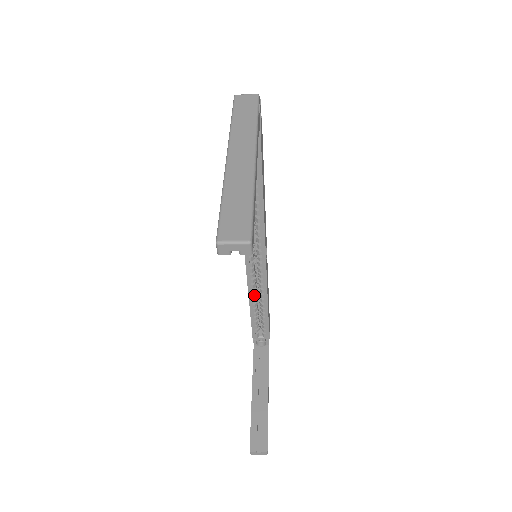
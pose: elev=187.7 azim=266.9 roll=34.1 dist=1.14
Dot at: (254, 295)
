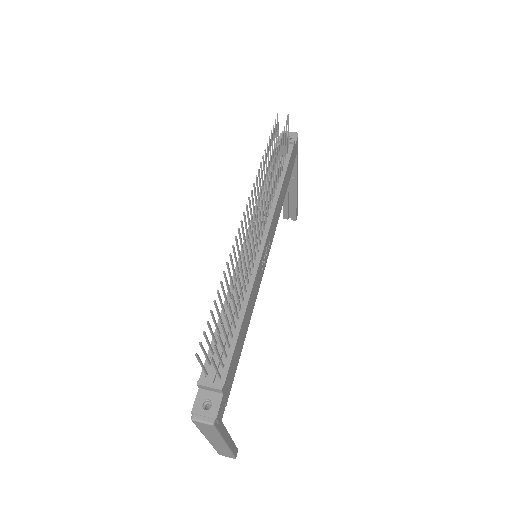
Dot at: occluded
